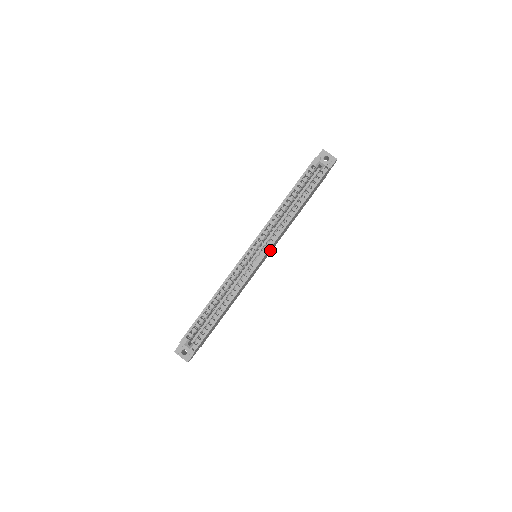
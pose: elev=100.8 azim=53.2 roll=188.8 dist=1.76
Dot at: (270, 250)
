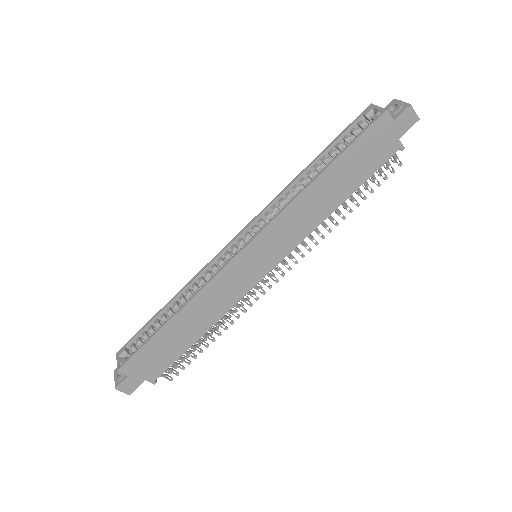
Dot at: (273, 246)
